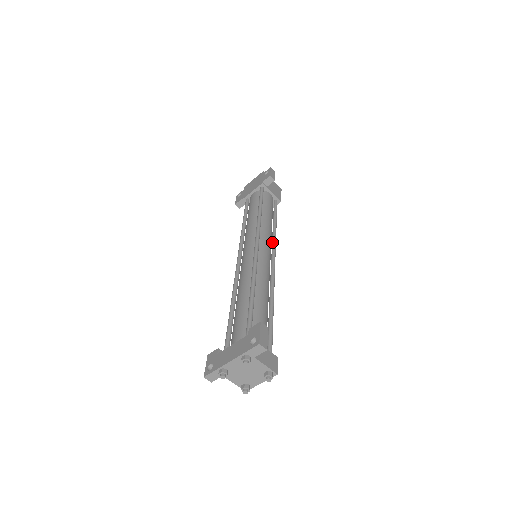
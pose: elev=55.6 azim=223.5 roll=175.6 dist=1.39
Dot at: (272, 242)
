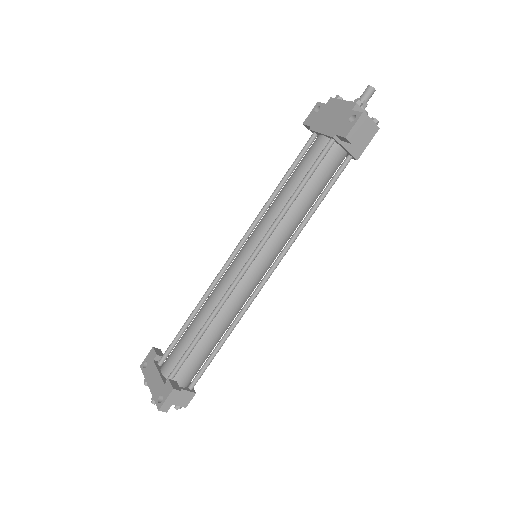
Dot at: (287, 243)
